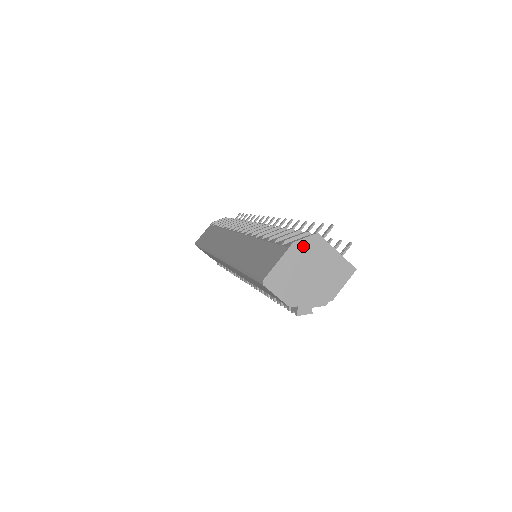
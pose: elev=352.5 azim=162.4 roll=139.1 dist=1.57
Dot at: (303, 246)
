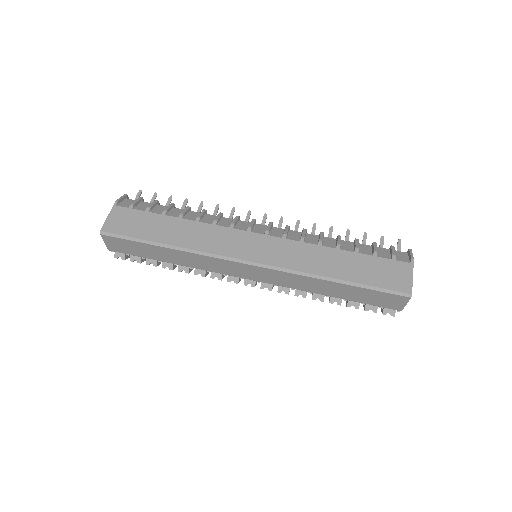
Dot at: occluded
